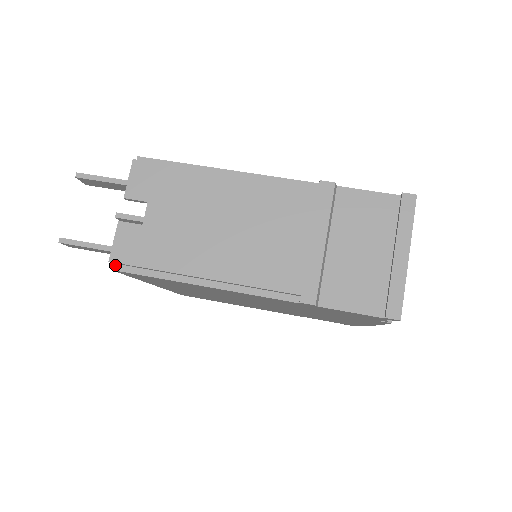
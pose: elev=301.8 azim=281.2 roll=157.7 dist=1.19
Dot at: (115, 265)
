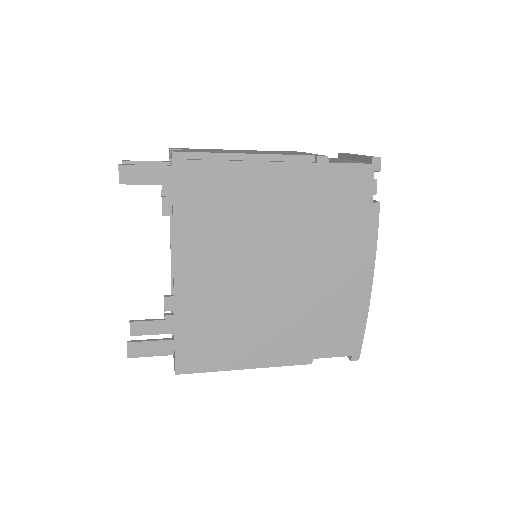
Dot at: (175, 159)
